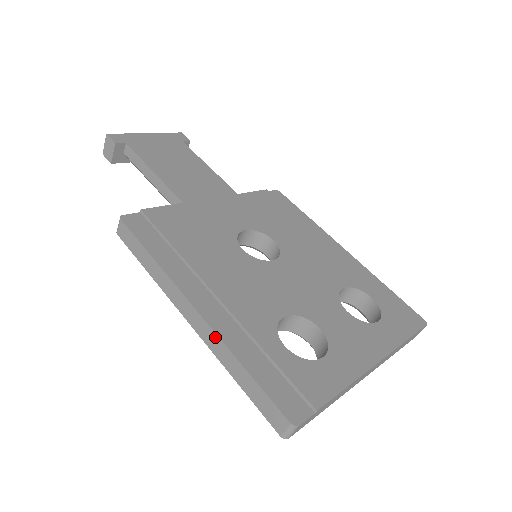
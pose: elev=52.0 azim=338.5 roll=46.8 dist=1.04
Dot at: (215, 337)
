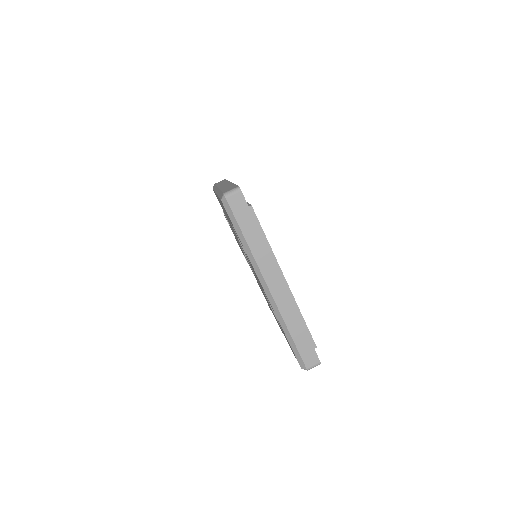
Dot at: occluded
